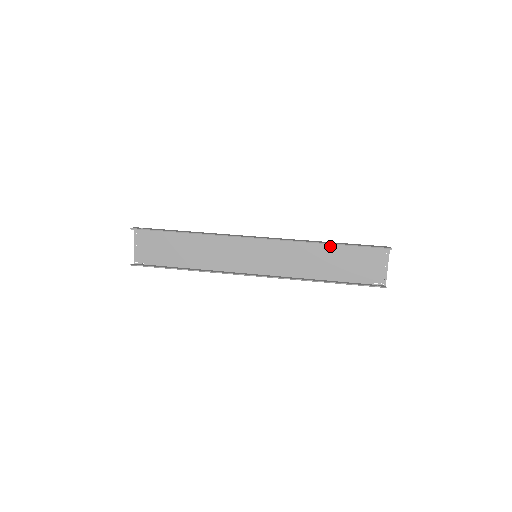
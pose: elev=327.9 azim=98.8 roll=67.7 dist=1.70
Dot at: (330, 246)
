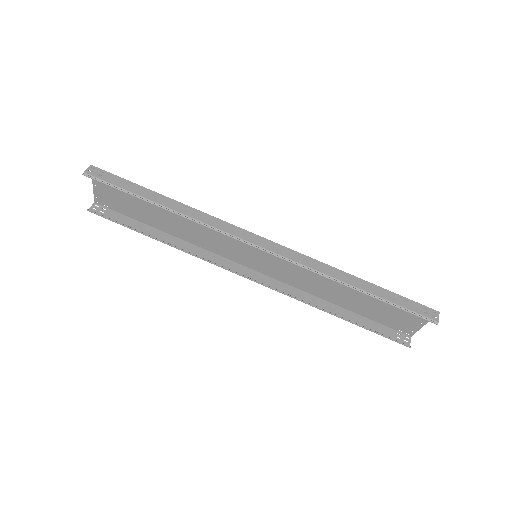
Dot at: (359, 282)
